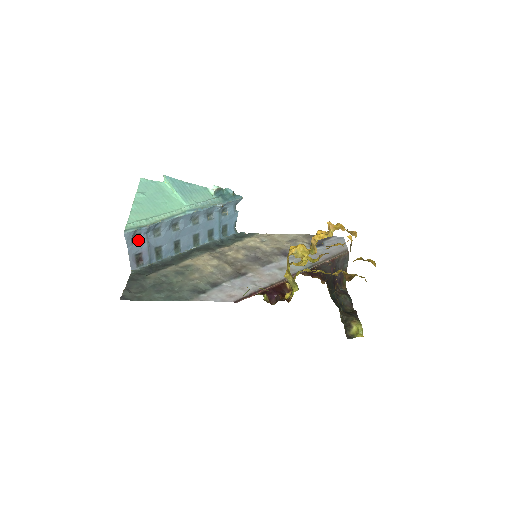
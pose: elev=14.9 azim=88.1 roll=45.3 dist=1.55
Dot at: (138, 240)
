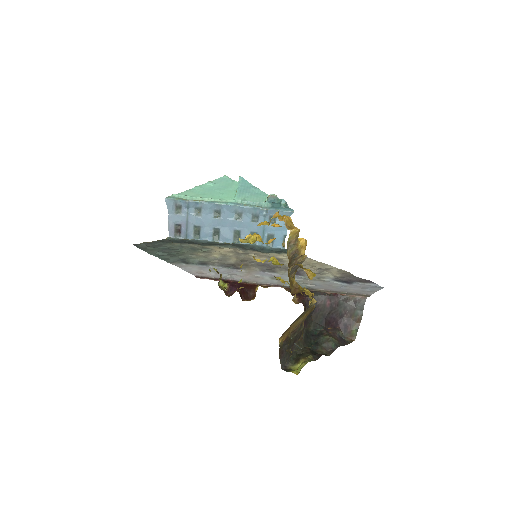
Dot at: (180, 212)
